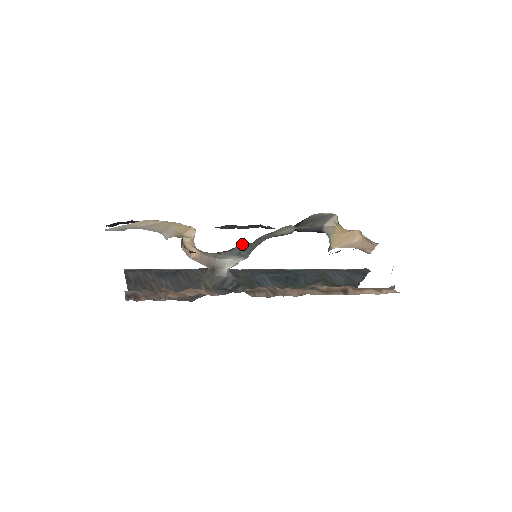
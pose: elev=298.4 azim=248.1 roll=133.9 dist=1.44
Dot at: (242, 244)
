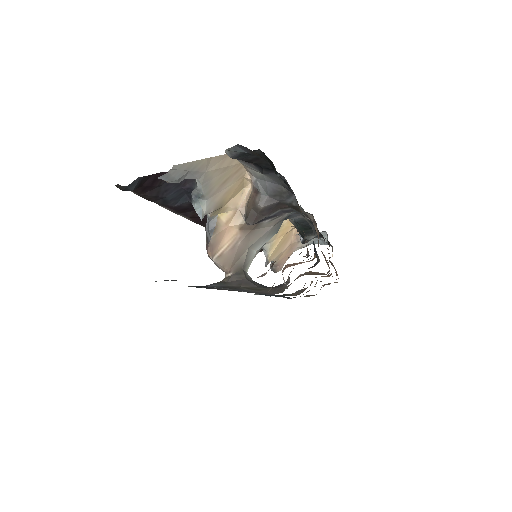
Dot at: occluded
